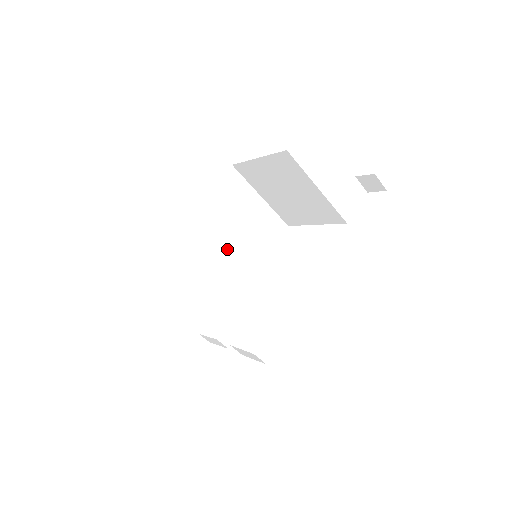
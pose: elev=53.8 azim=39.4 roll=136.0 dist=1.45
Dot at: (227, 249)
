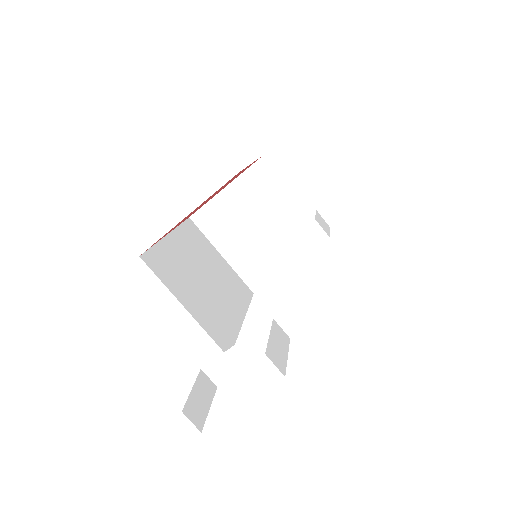
Dot at: (206, 285)
